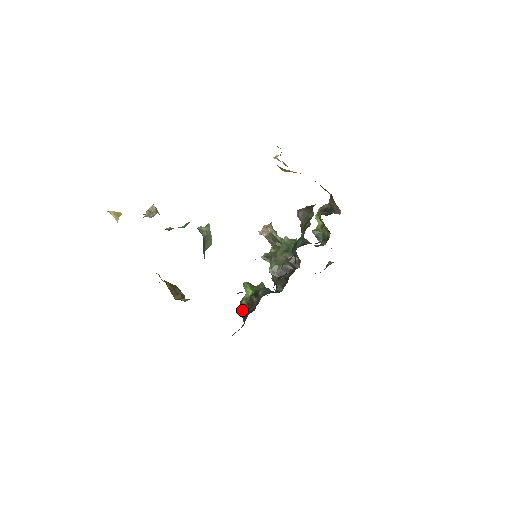
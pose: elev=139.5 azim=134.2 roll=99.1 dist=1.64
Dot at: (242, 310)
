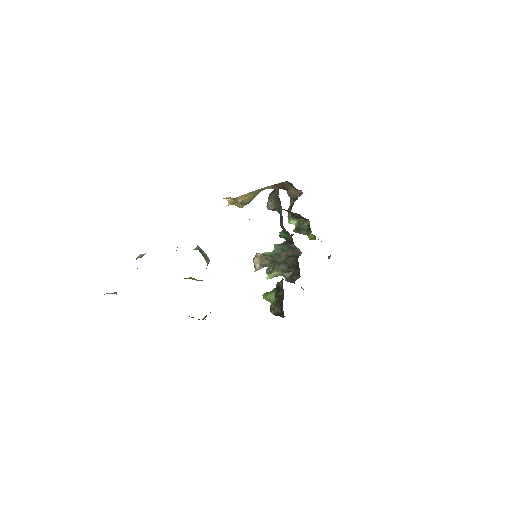
Dot at: (276, 313)
